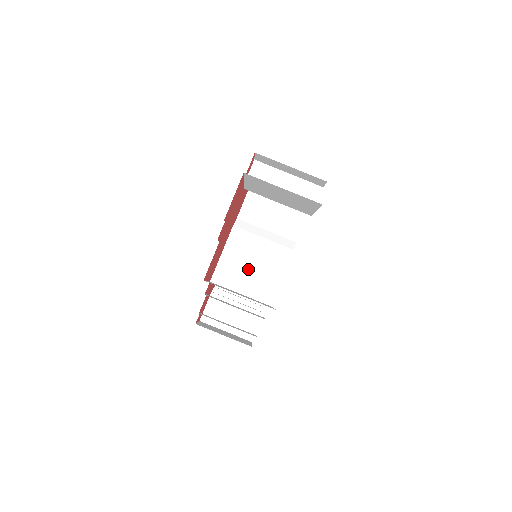
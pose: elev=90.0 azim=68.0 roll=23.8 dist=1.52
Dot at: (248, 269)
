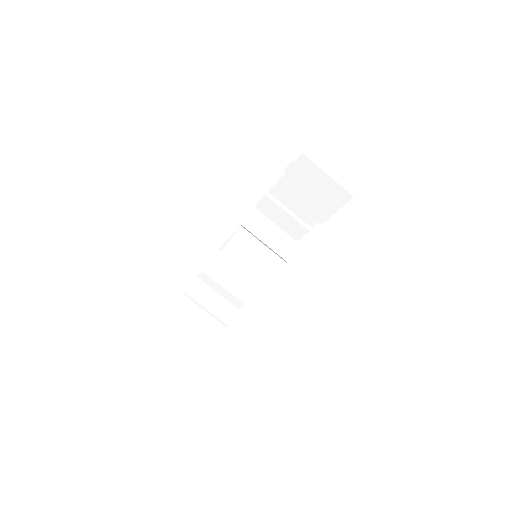
Dot at: (248, 263)
